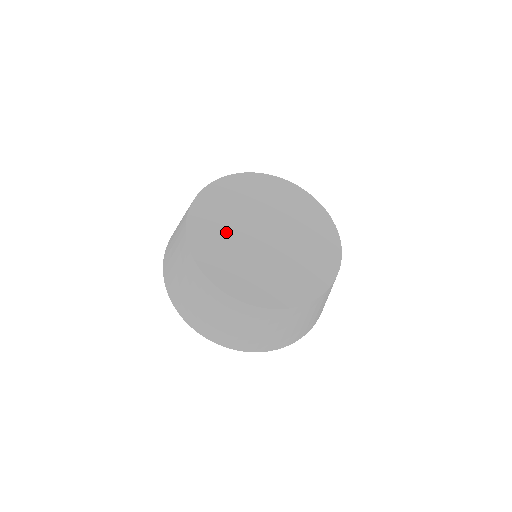
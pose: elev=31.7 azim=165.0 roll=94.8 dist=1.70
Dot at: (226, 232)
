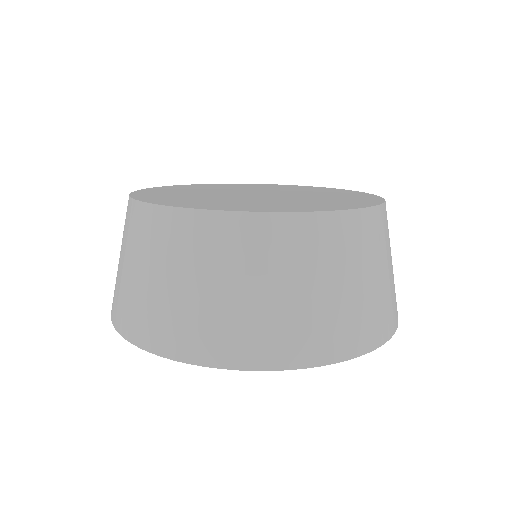
Dot at: (197, 196)
